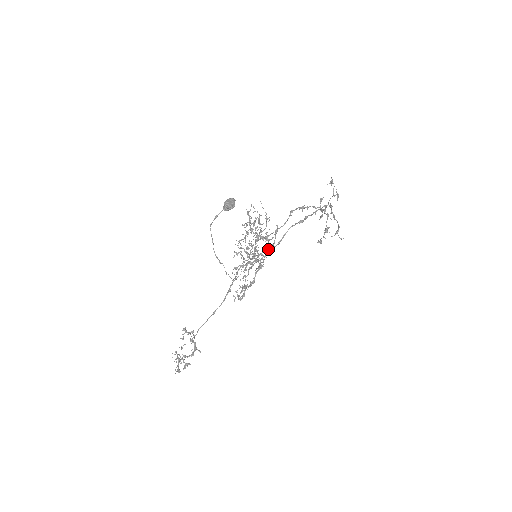
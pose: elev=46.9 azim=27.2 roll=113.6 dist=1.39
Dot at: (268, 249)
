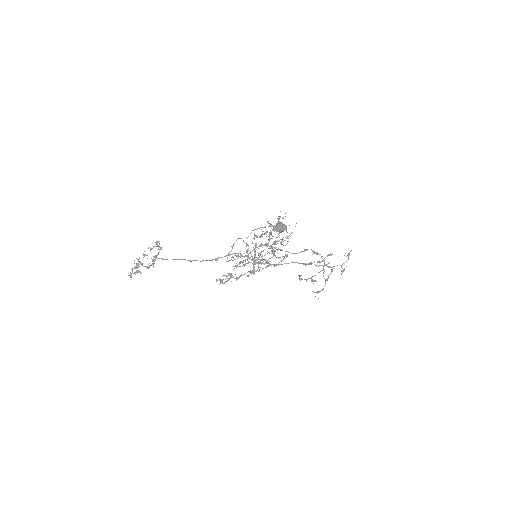
Dot at: occluded
